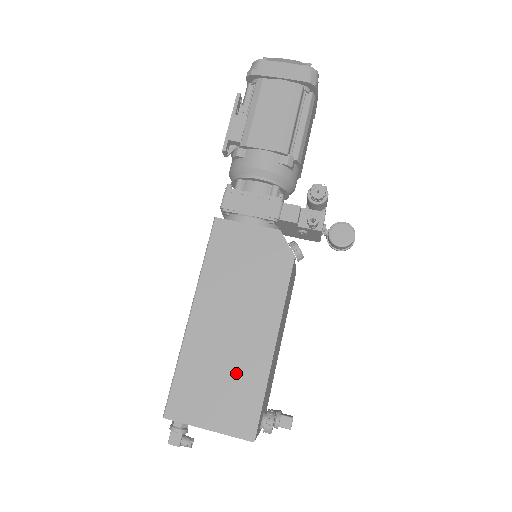
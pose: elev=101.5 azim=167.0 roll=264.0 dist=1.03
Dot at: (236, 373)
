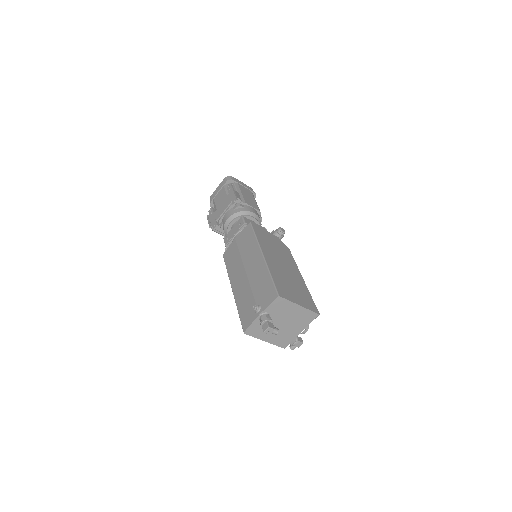
Dot at: (296, 285)
